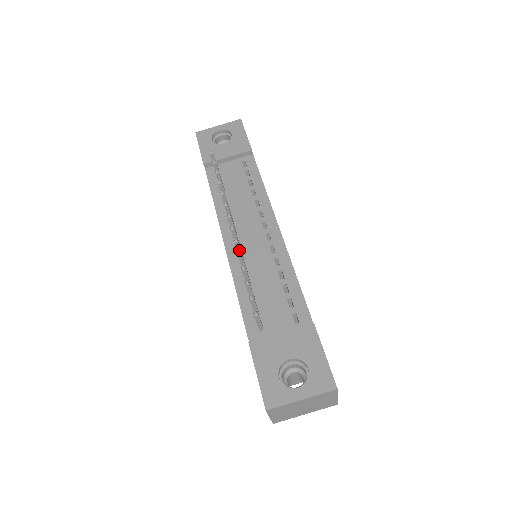
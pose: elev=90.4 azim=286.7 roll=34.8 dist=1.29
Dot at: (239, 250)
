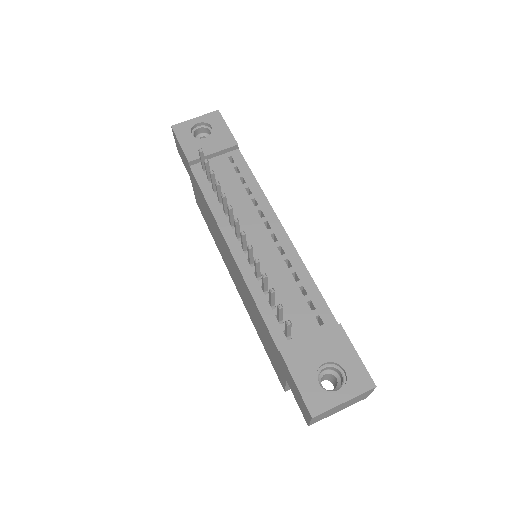
Dot at: (251, 255)
